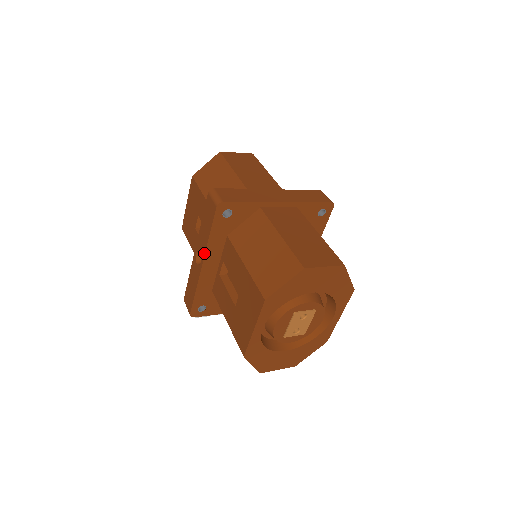
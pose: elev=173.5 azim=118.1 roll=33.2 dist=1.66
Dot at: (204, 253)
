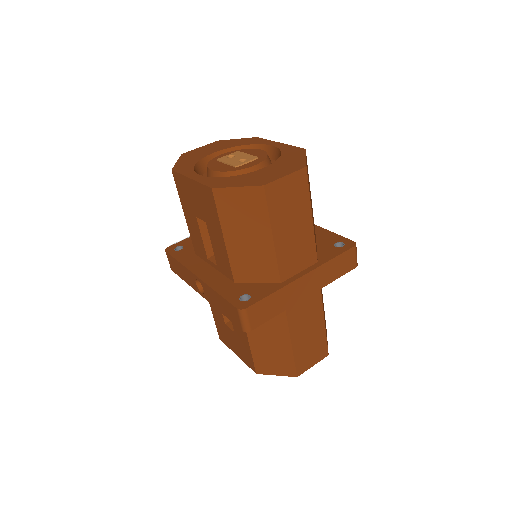
Dot at: (210, 302)
